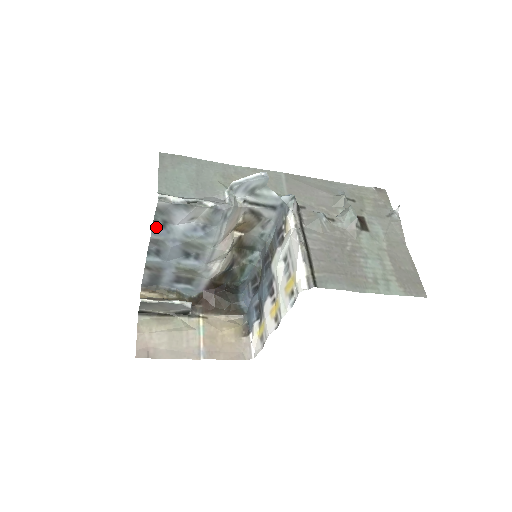
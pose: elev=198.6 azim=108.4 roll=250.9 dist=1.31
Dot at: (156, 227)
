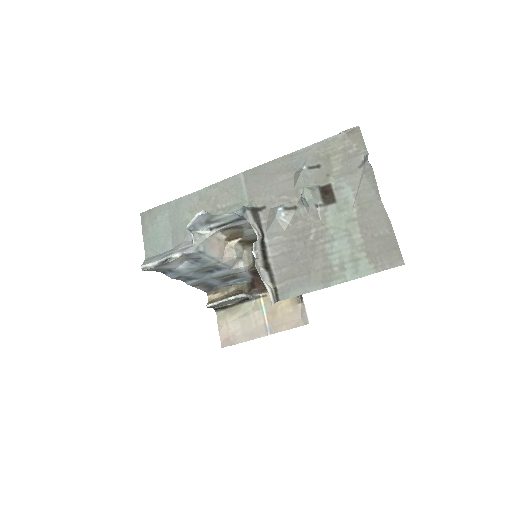
Dot at: (167, 273)
